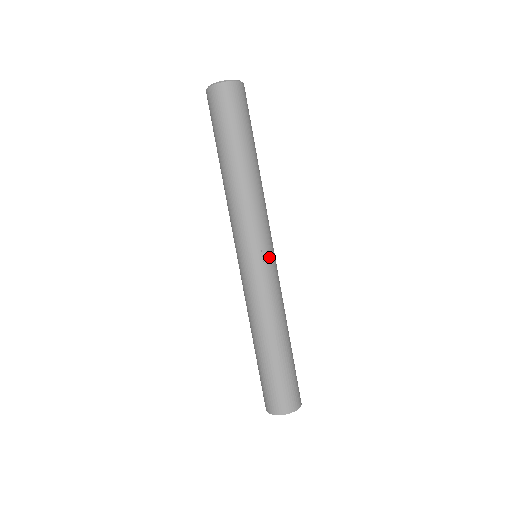
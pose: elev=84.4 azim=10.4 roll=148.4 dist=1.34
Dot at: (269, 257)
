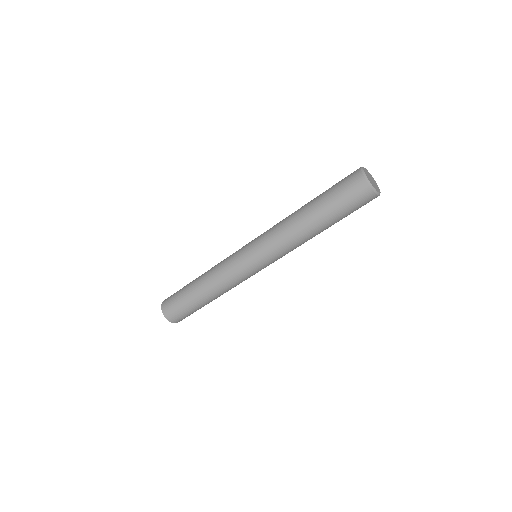
Dot at: occluded
